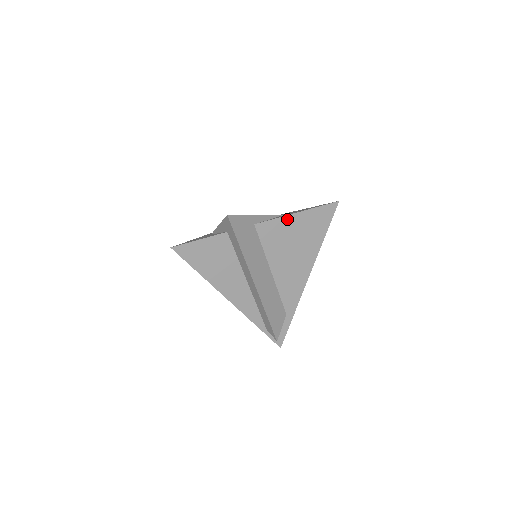
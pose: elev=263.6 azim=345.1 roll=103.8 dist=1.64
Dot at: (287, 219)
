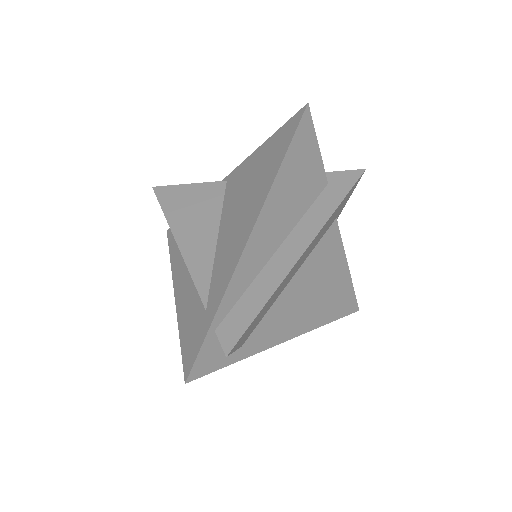
Dot at: (343, 258)
